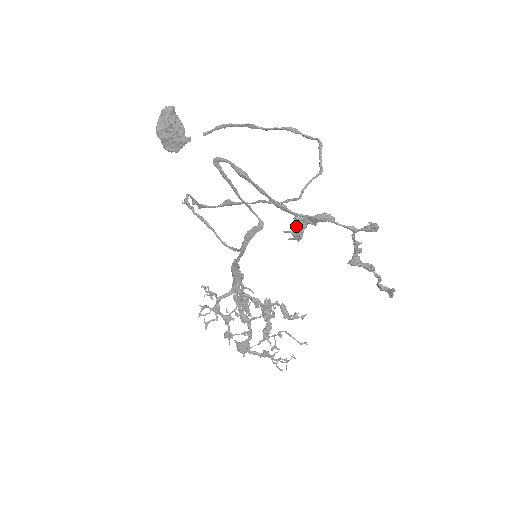
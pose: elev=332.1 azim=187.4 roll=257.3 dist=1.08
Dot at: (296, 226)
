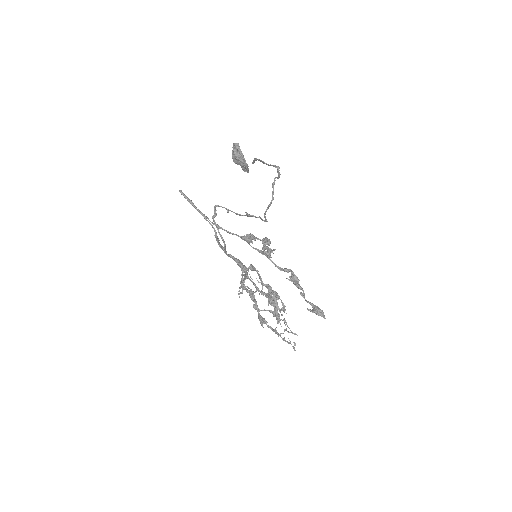
Dot at: occluded
